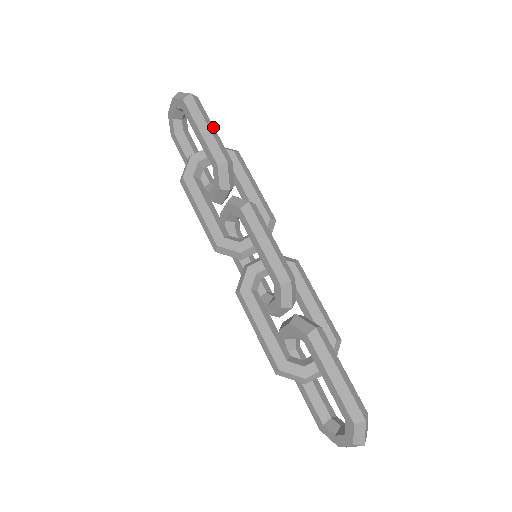
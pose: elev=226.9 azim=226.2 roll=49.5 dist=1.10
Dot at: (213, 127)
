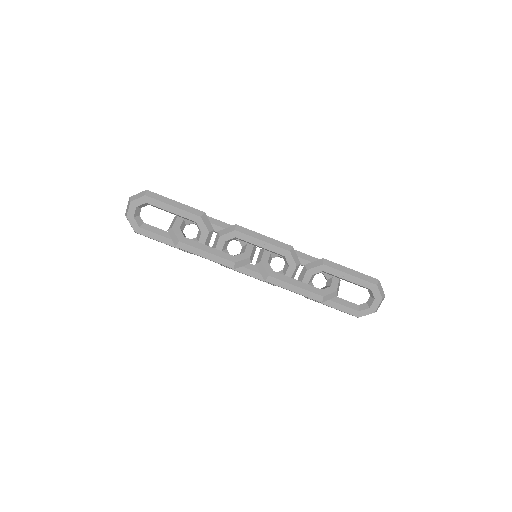
Dot at: occluded
